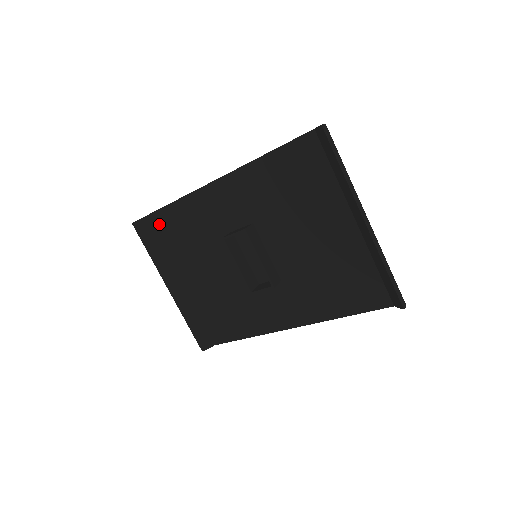
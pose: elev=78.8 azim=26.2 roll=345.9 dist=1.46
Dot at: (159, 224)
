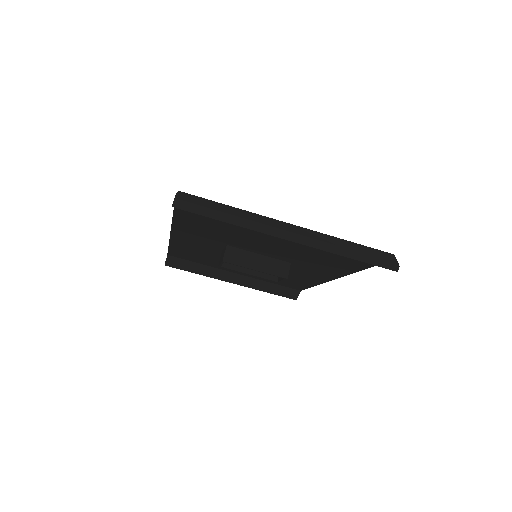
Dot at: (180, 256)
